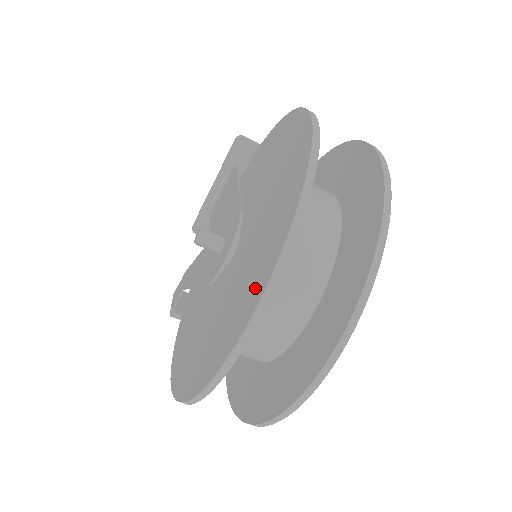
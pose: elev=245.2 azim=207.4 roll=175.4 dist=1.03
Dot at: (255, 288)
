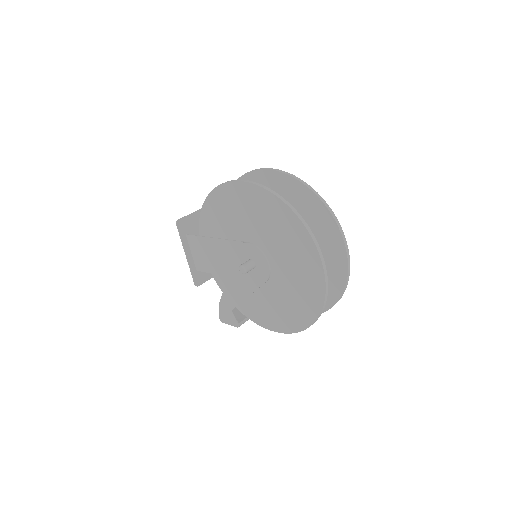
Dot at: (308, 252)
